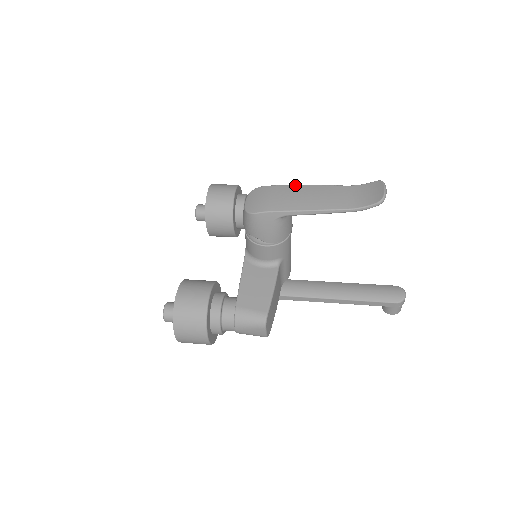
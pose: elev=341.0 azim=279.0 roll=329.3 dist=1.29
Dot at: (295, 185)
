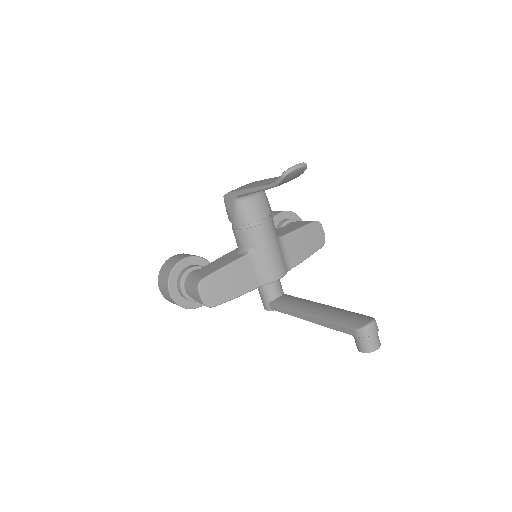
Dot at: (265, 179)
